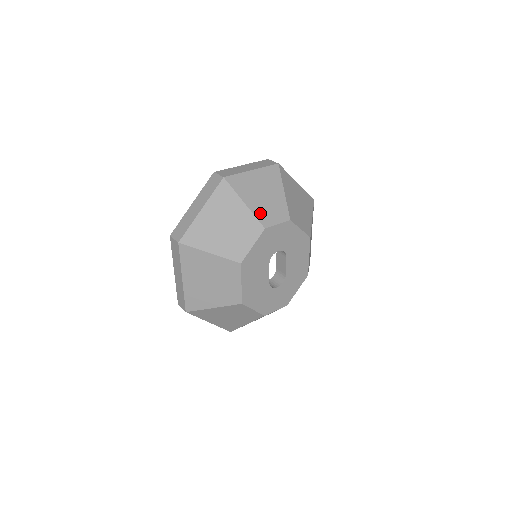
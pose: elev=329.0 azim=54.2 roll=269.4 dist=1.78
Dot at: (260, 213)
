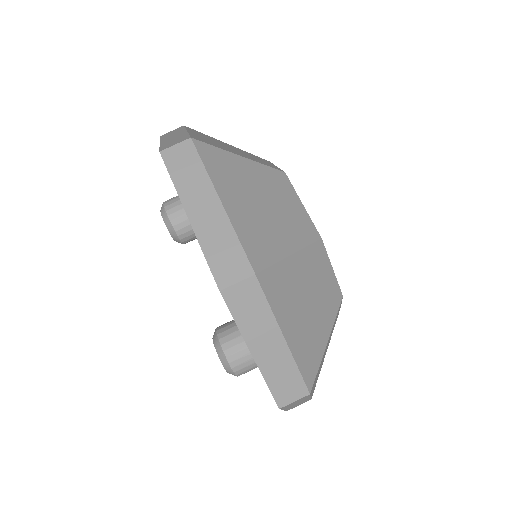
Dot at: occluded
